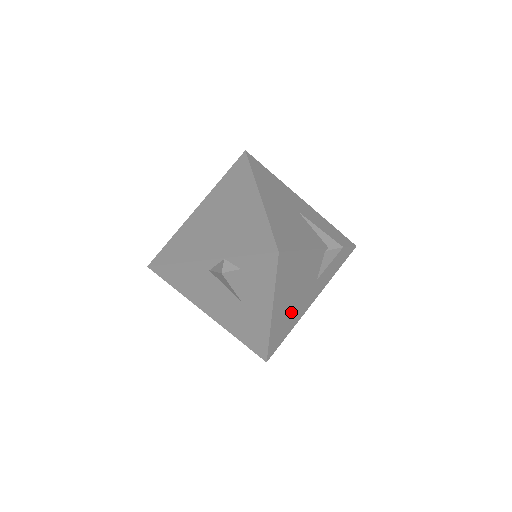
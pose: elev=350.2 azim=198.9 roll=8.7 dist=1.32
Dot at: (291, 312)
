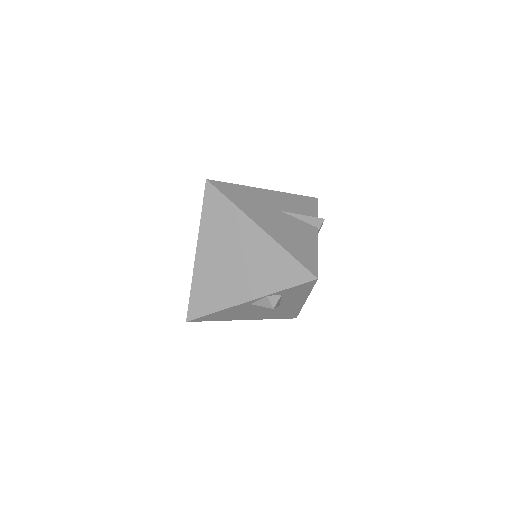
Dot at: occluded
